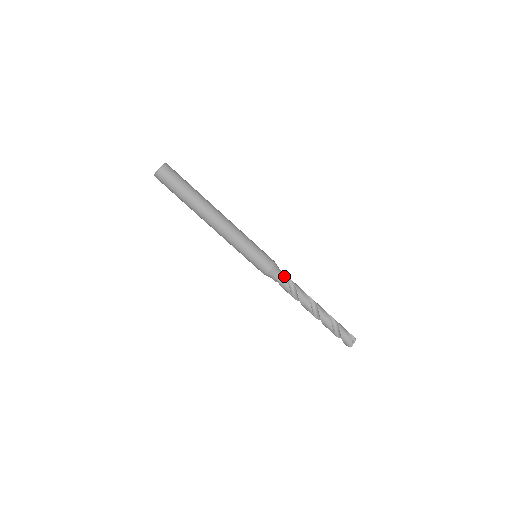
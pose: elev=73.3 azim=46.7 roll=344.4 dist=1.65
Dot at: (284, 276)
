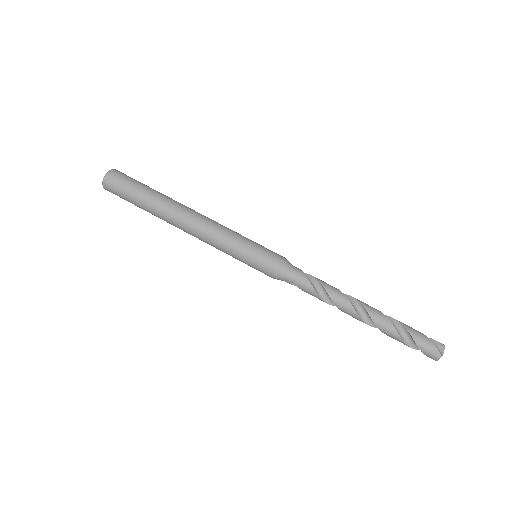
Dot at: (301, 273)
